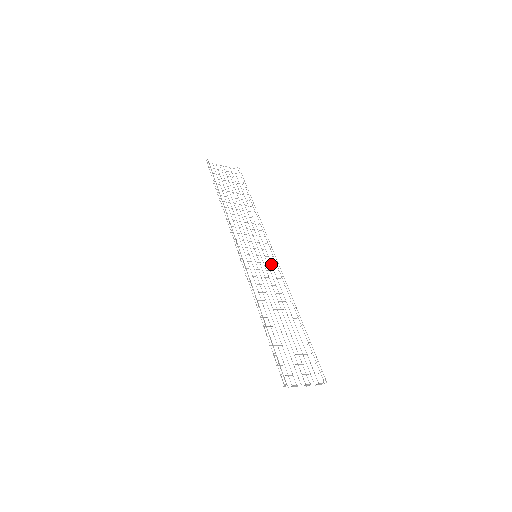
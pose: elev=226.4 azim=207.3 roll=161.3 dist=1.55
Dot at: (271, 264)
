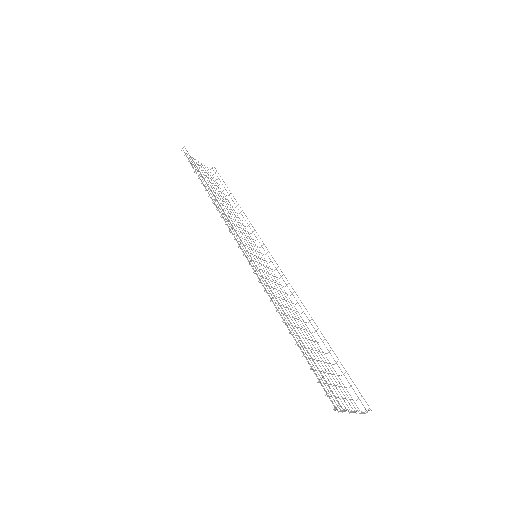
Dot at: (271, 269)
